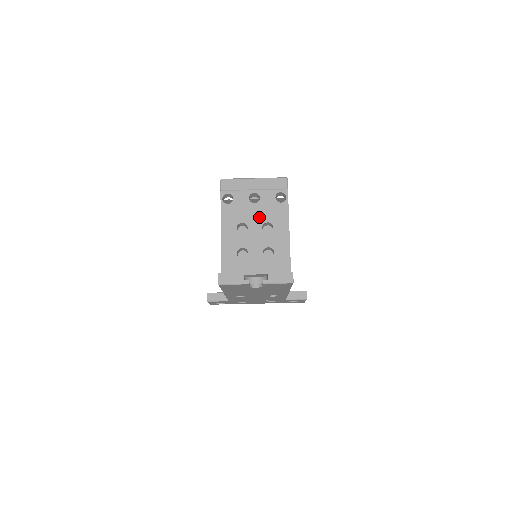
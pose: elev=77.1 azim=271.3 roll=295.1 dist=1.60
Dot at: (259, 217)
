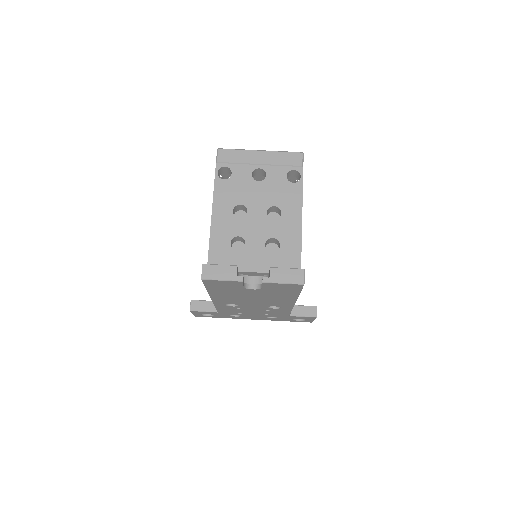
Dot at: (263, 199)
